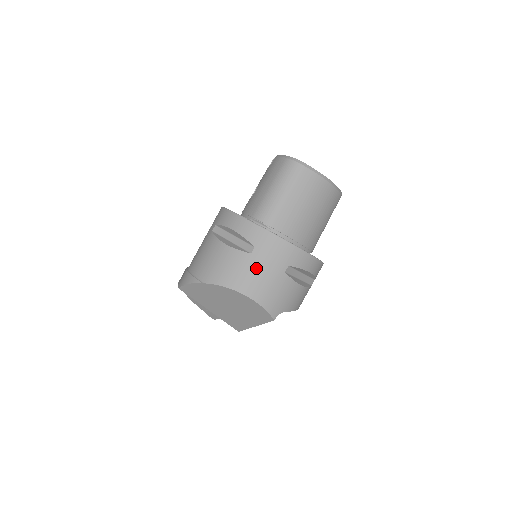
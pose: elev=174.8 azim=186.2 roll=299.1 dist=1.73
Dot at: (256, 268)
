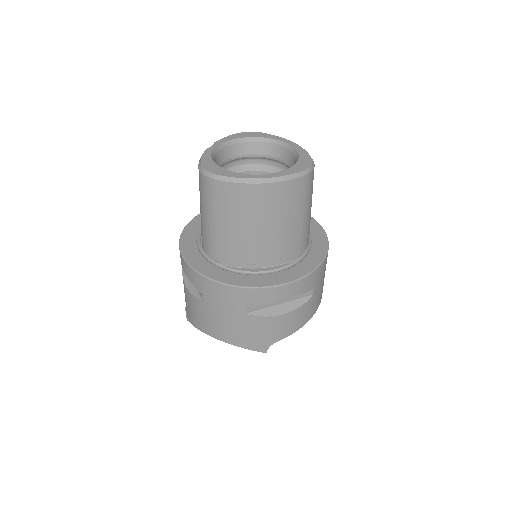
Dot at: (214, 315)
